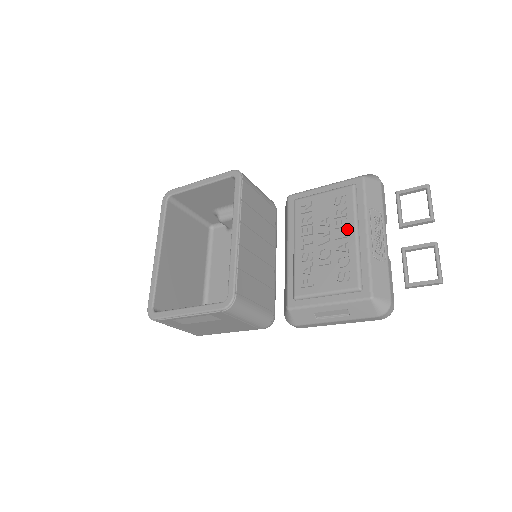
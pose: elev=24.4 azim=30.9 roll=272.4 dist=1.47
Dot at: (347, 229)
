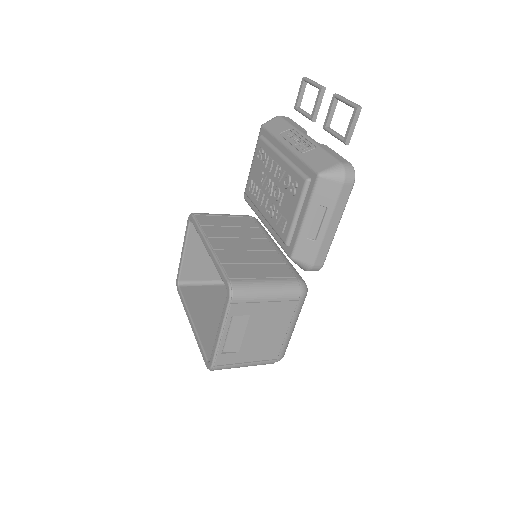
Dot at: (274, 162)
